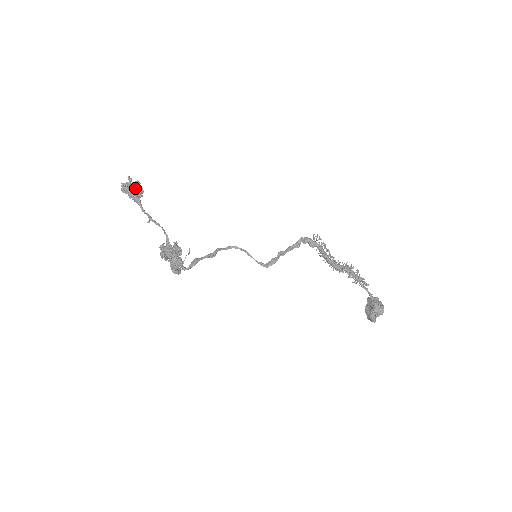
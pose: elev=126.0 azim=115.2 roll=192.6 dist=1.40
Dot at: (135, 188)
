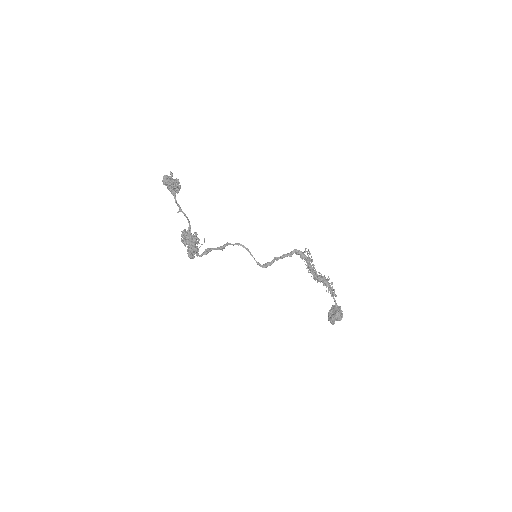
Dot at: (175, 186)
